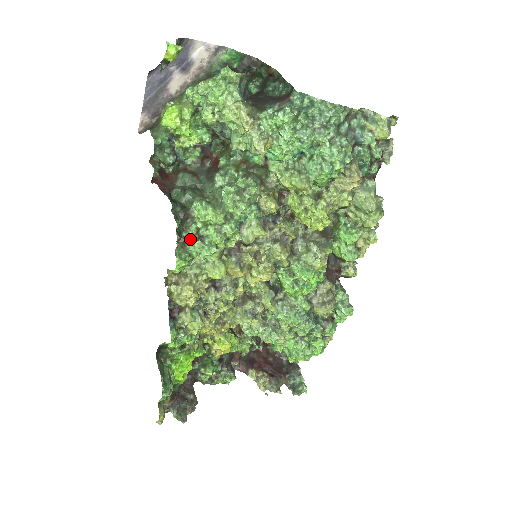
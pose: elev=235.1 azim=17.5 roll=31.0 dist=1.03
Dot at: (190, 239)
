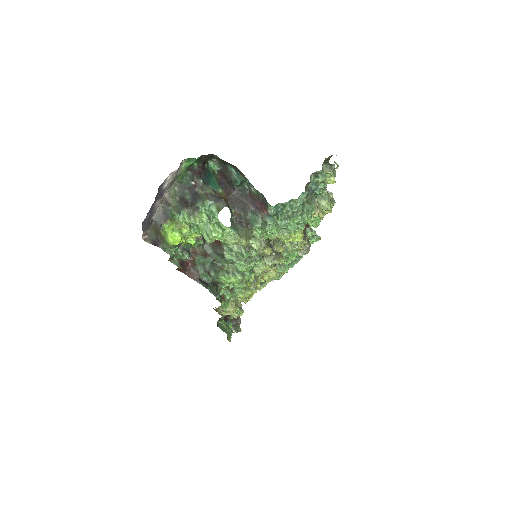
Dot at: (226, 295)
